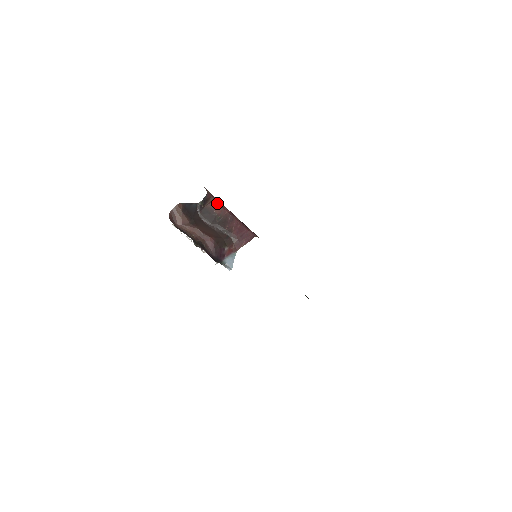
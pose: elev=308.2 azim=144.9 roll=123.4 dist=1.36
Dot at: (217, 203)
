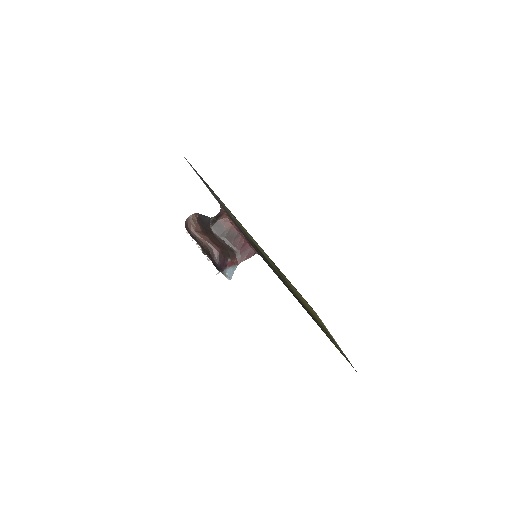
Dot at: (228, 219)
